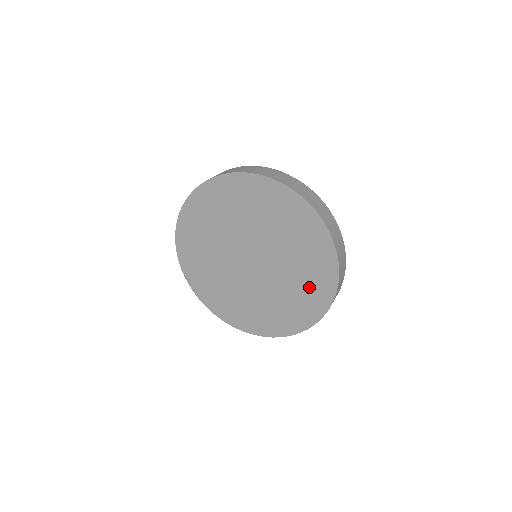
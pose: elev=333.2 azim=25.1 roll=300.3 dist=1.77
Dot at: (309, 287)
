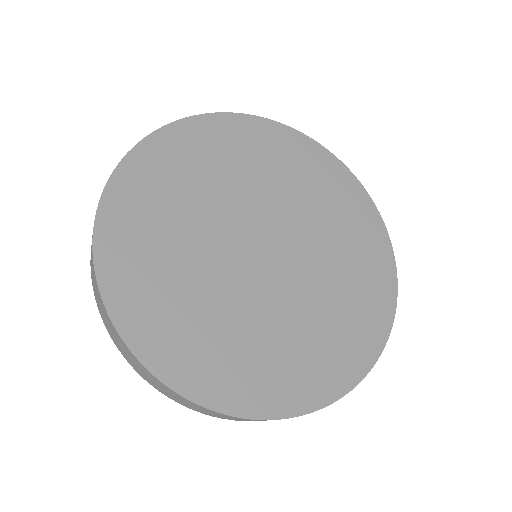
Dot at: (359, 250)
